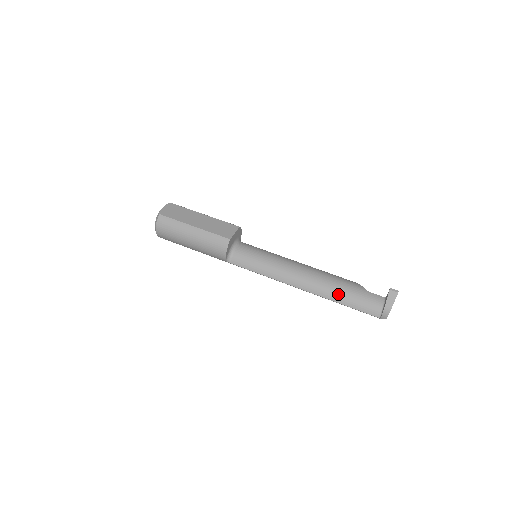
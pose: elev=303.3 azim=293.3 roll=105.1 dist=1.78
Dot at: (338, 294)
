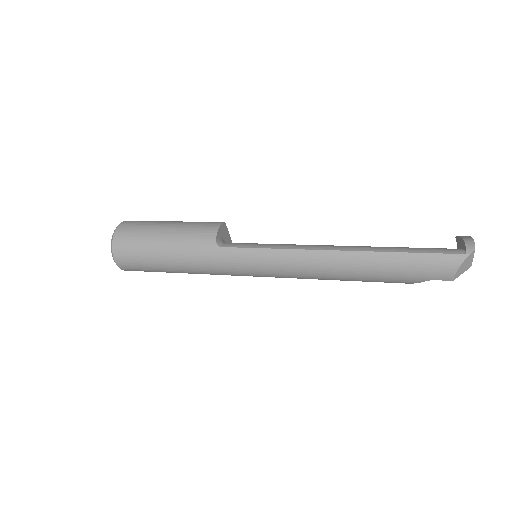
Dot at: (389, 247)
